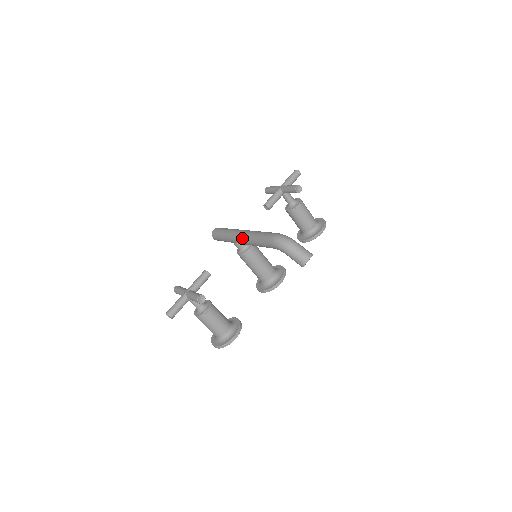
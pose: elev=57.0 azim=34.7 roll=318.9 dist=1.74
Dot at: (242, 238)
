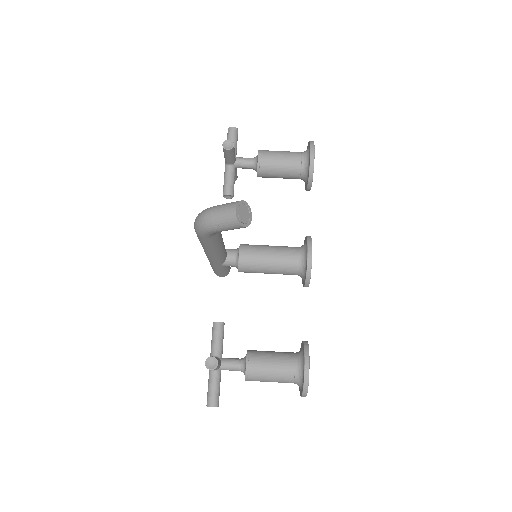
Dot at: occluded
